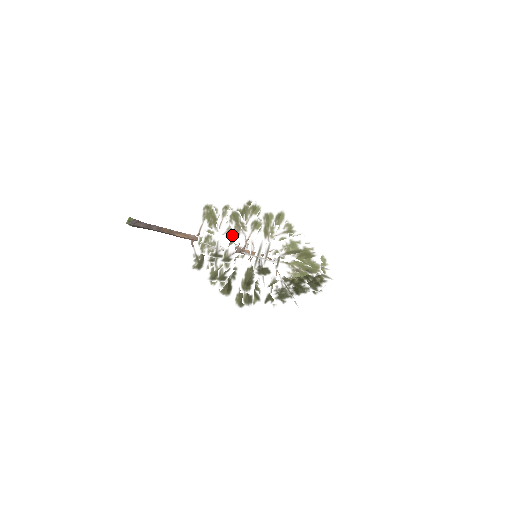
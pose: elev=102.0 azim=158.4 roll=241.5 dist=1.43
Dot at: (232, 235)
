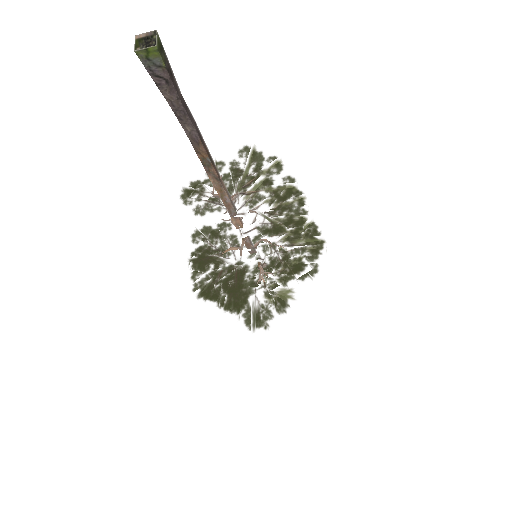
Dot at: occluded
